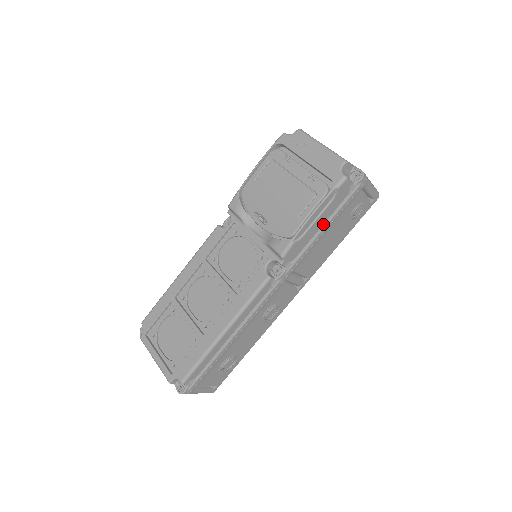
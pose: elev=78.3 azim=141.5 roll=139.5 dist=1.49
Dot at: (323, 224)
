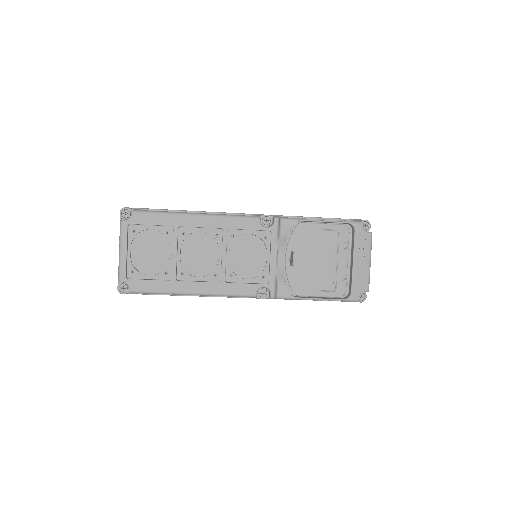
Dot at: occluded
